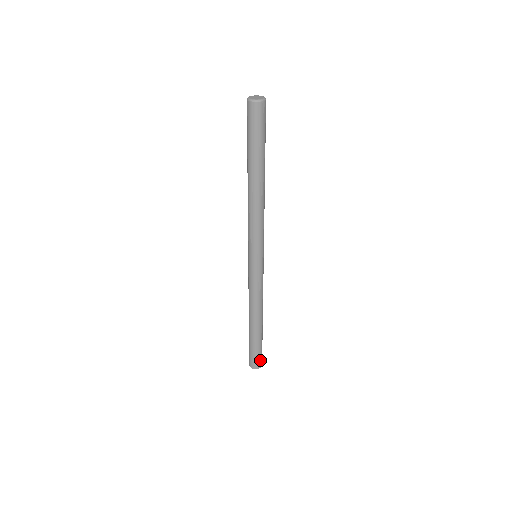
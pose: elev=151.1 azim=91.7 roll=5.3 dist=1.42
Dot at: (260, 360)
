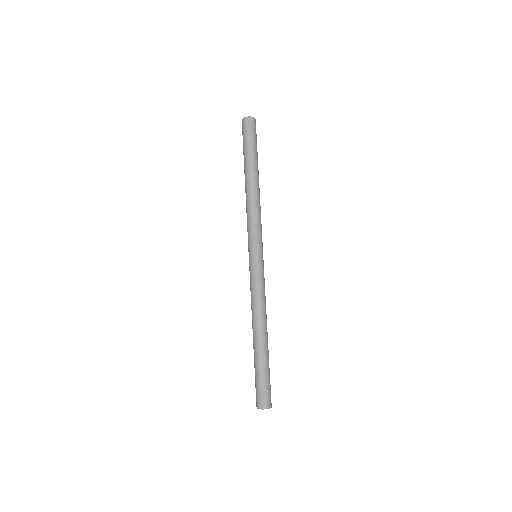
Dot at: (266, 396)
